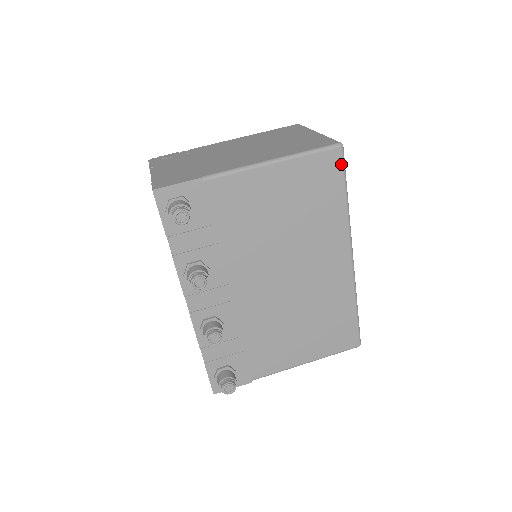
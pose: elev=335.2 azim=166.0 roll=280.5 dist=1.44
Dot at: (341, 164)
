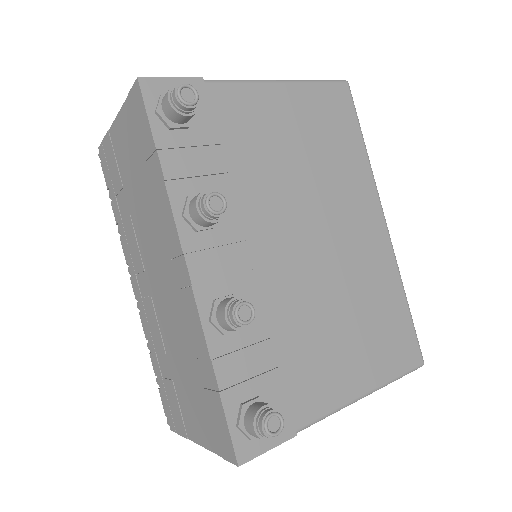
Dot at: (351, 102)
